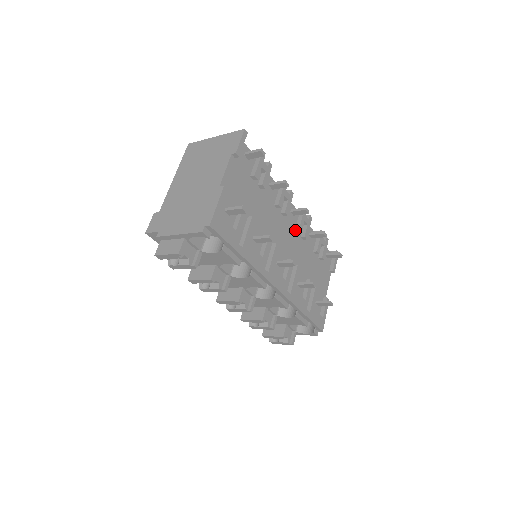
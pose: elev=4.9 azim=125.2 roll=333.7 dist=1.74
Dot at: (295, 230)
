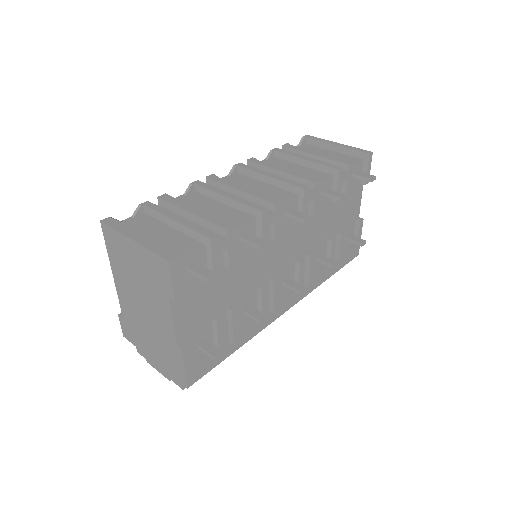
Dot at: (297, 221)
